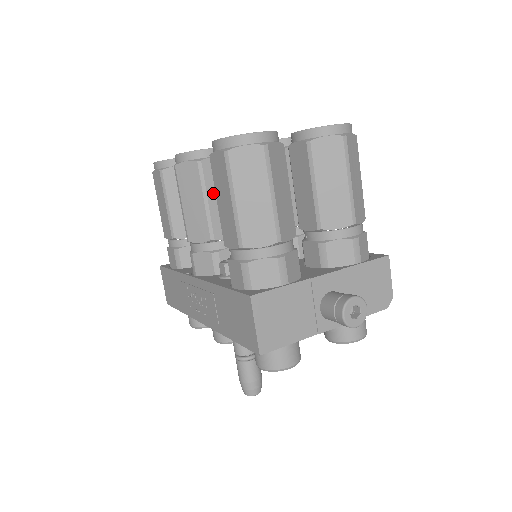
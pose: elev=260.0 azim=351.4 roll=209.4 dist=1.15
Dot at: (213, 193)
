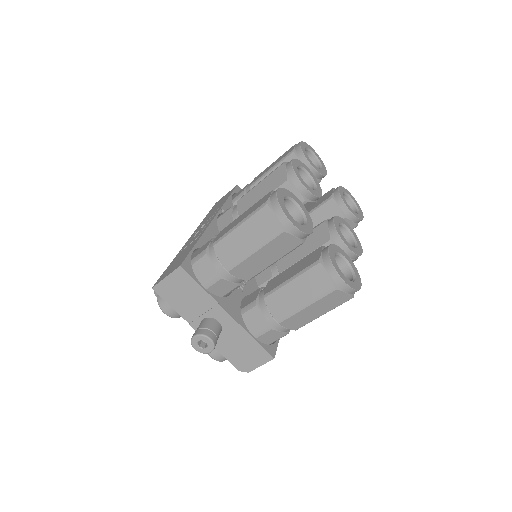
Dot at: occluded
